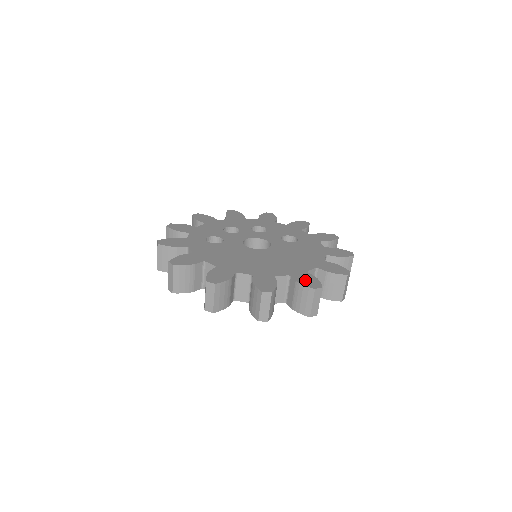
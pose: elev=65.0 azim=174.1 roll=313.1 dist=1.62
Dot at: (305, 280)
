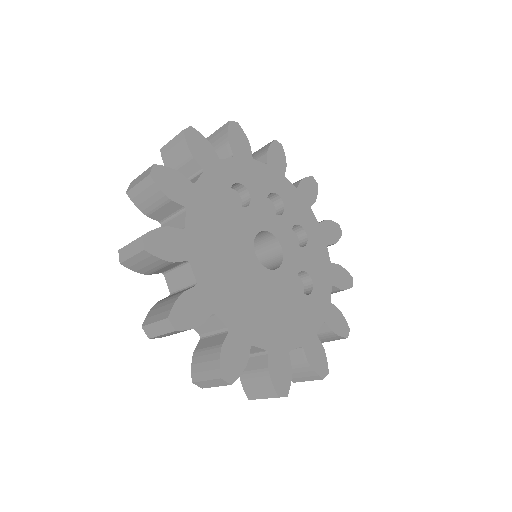
Dot at: (231, 354)
